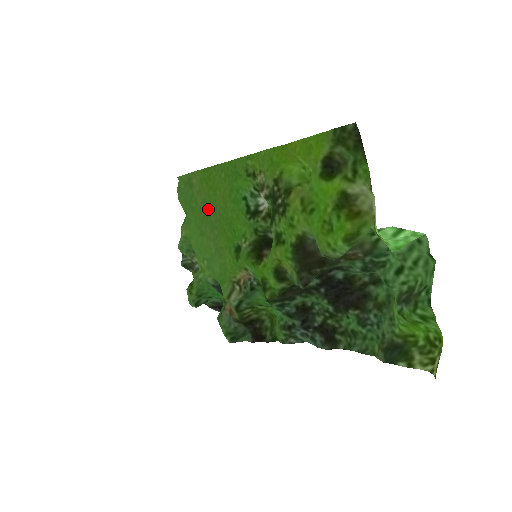
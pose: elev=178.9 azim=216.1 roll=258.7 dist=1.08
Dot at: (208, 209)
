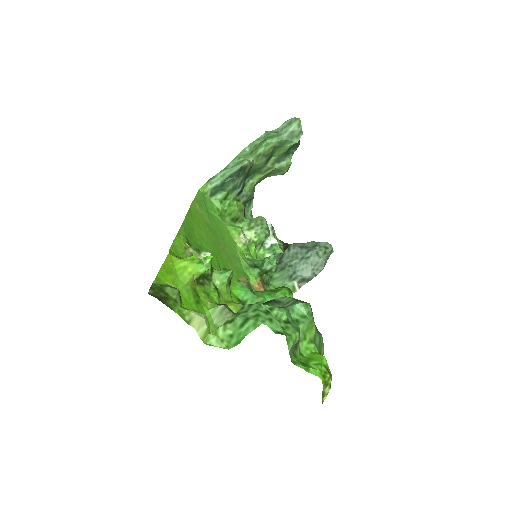
Dot at: (210, 231)
